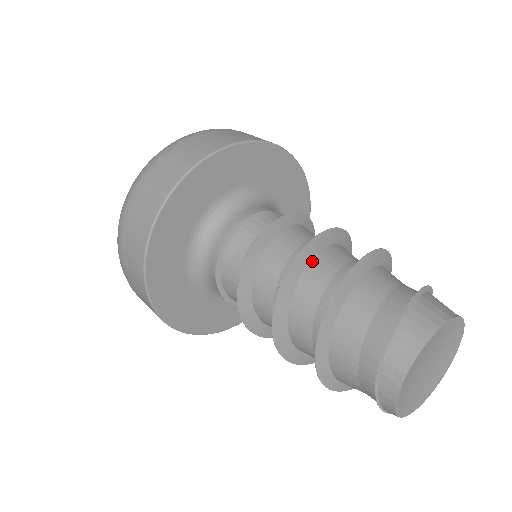
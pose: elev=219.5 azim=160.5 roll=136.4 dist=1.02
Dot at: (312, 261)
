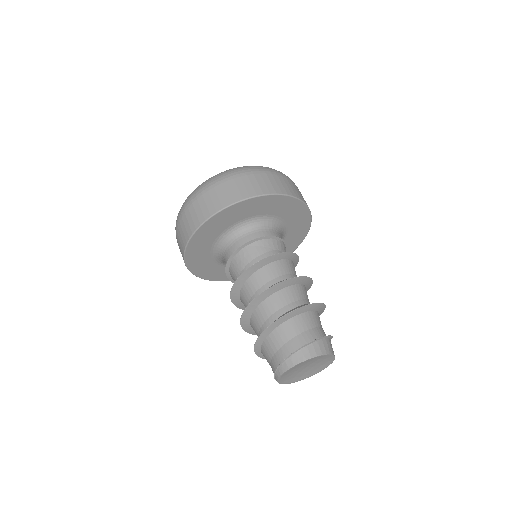
Dot at: (300, 285)
